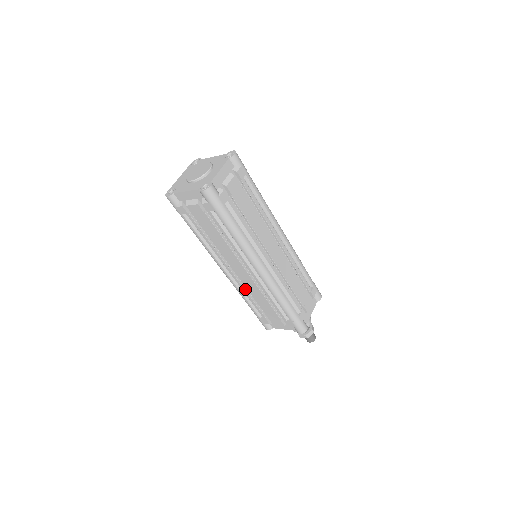
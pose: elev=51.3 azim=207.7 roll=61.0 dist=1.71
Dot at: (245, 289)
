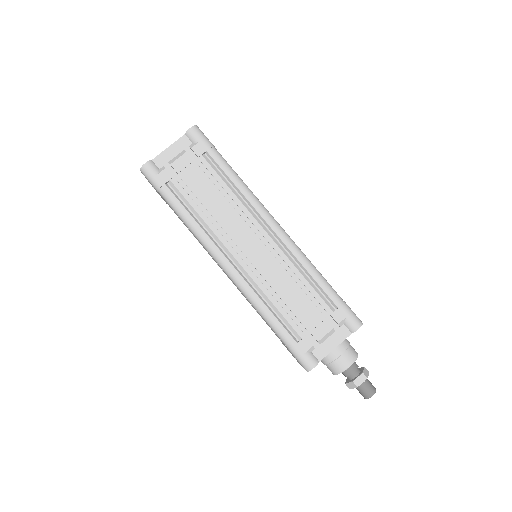
Dot at: (263, 286)
